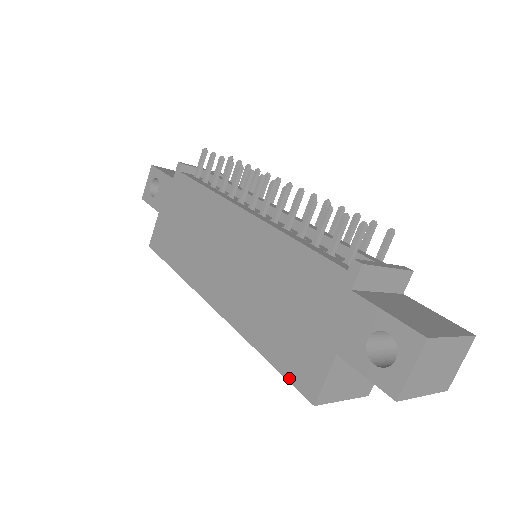
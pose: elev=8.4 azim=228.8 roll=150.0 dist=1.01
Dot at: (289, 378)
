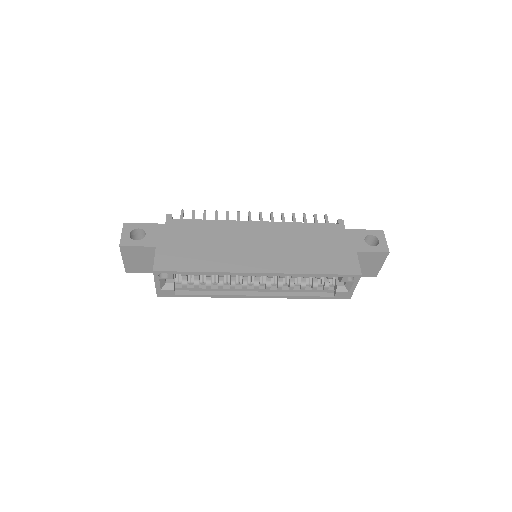
Dot at: (342, 273)
